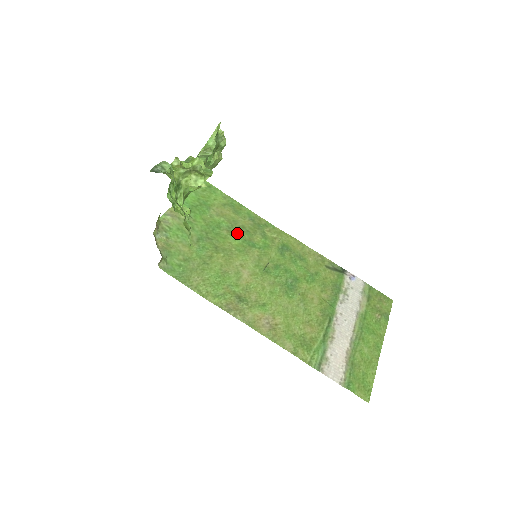
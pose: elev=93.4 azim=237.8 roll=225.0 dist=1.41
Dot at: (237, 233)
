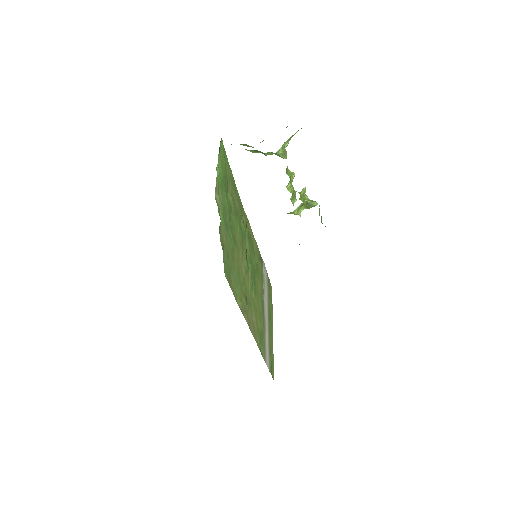
Dot at: (237, 218)
